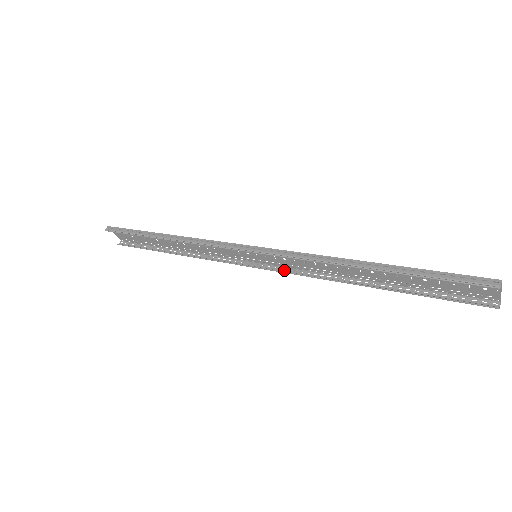
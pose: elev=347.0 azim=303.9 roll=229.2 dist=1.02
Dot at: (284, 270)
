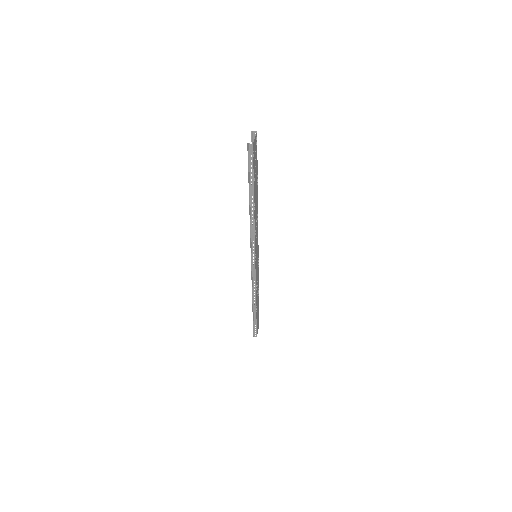
Dot at: (253, 250)
